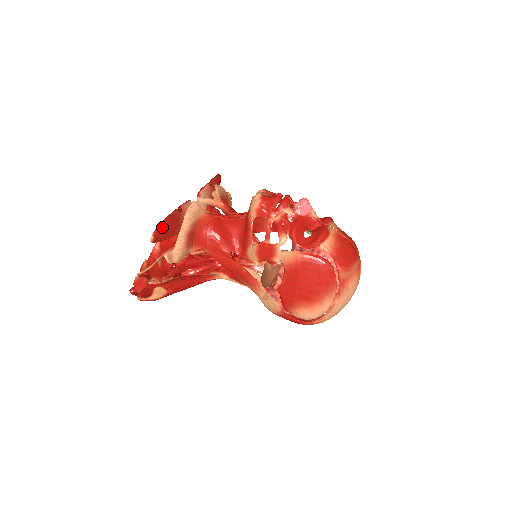
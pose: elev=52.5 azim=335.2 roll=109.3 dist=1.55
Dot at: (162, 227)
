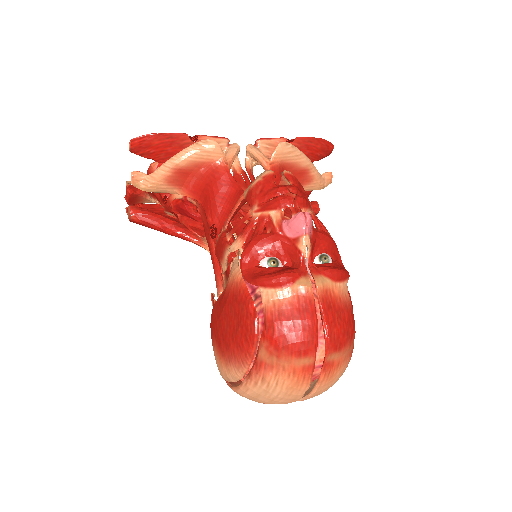
Dot at: (147, 140)
